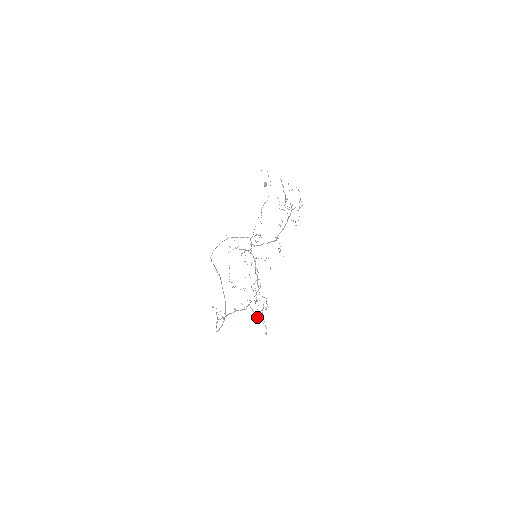
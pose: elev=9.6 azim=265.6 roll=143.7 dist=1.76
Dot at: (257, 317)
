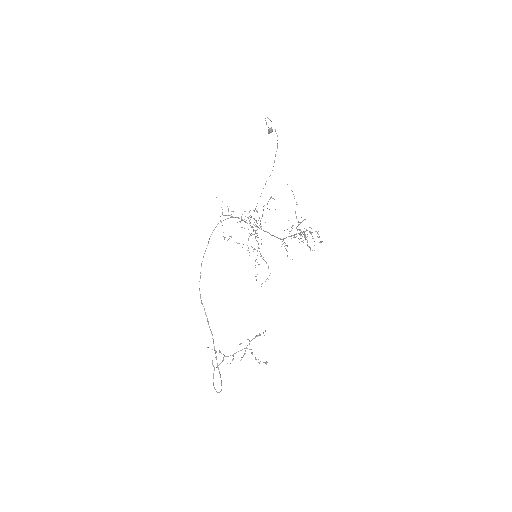
Dot at: occluded
